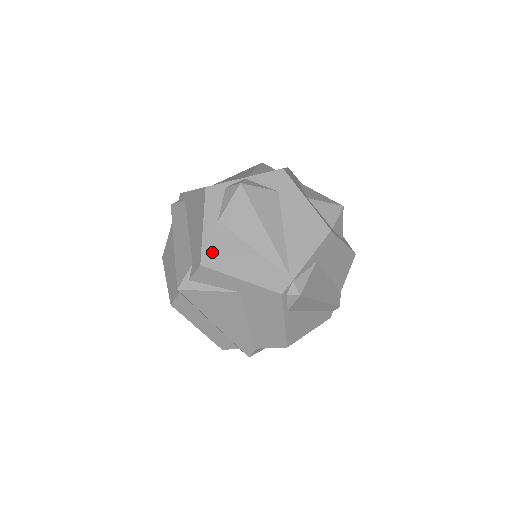
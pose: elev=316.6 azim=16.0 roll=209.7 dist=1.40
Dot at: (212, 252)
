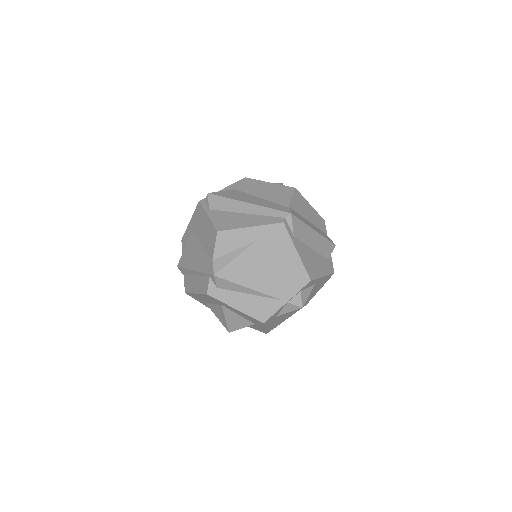
Dot at: occluded
